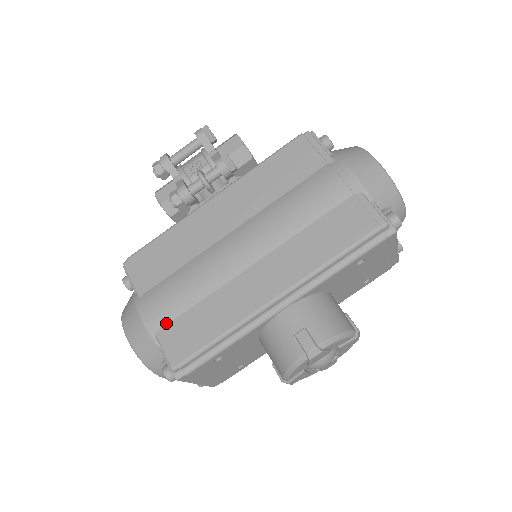
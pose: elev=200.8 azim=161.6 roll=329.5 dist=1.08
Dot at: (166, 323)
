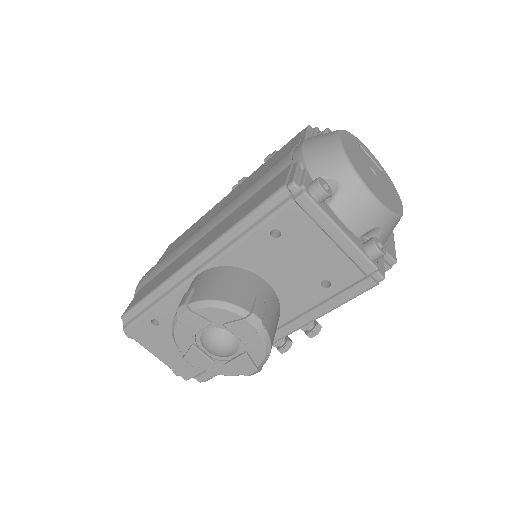
Dot at: (144, 285)
